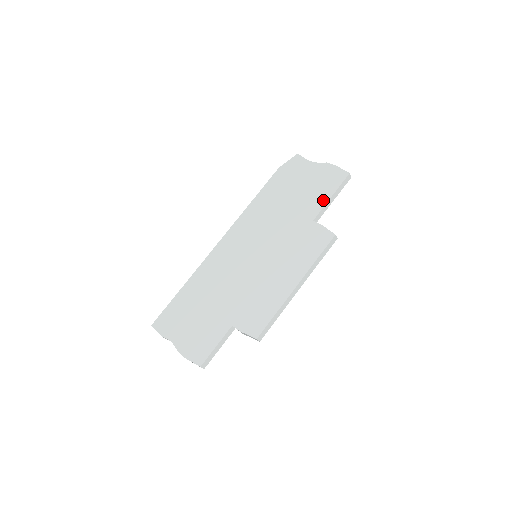
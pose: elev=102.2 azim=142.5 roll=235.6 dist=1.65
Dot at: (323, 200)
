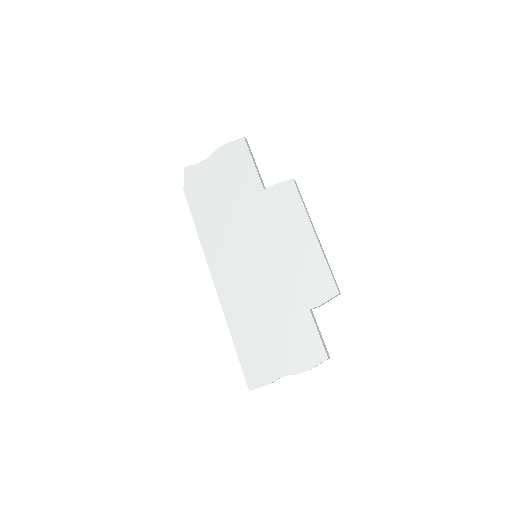
Dot at: (251, 171)
